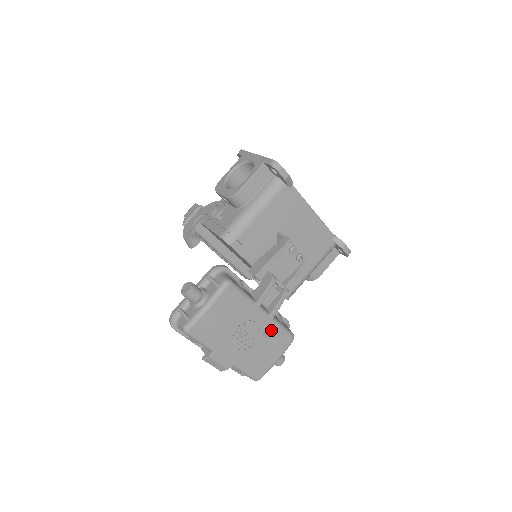
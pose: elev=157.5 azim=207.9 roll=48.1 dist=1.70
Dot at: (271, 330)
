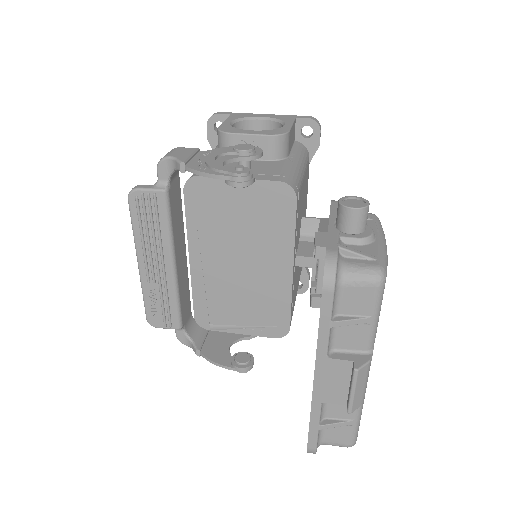
Dot at: occluded
